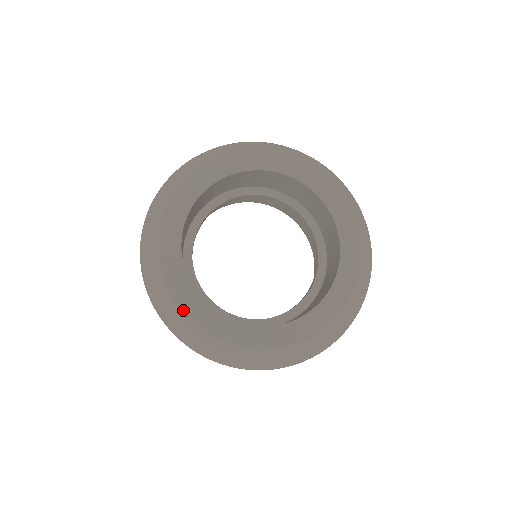
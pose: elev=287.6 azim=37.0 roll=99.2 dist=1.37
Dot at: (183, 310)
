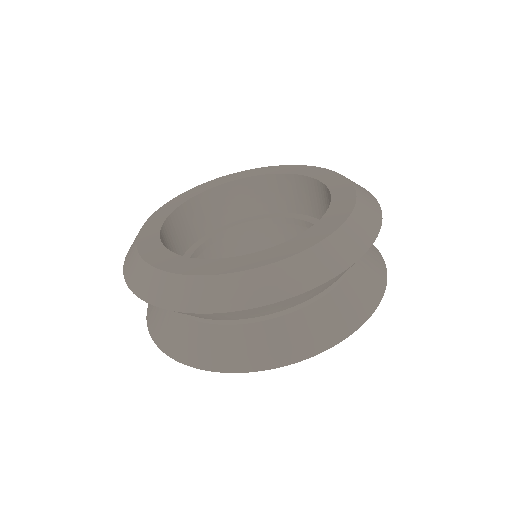
Dot at: (174, 272)
